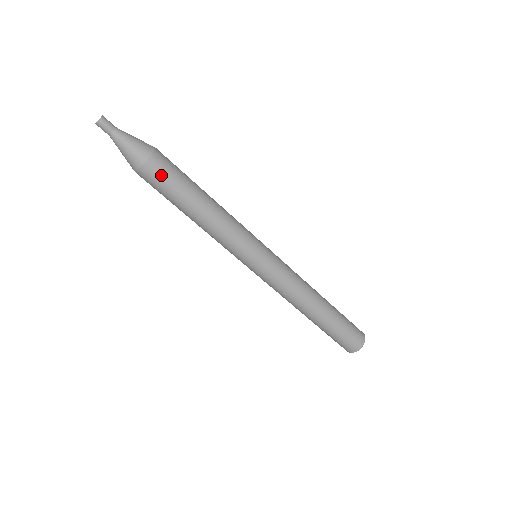
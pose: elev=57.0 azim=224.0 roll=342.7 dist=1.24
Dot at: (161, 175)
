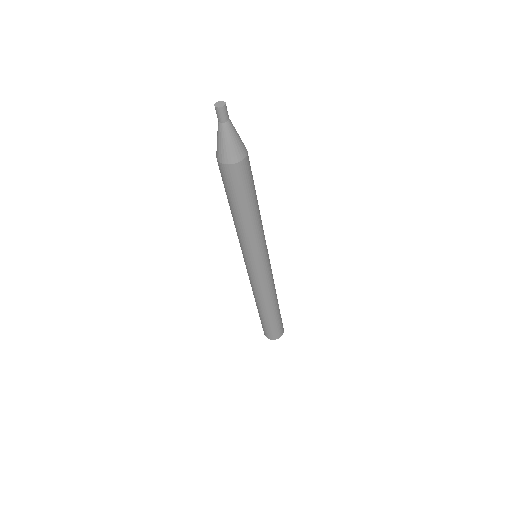
Dot at: (242, 177)
